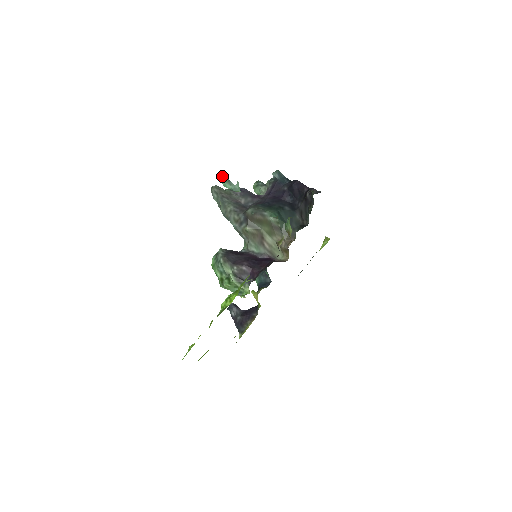
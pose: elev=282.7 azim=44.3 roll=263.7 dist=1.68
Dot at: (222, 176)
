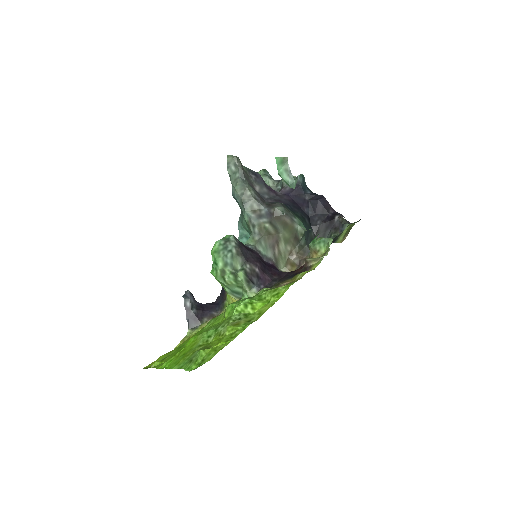
Dot at: (283, 162)
